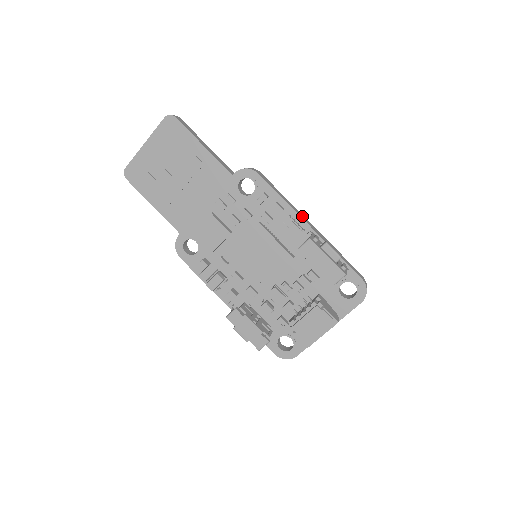
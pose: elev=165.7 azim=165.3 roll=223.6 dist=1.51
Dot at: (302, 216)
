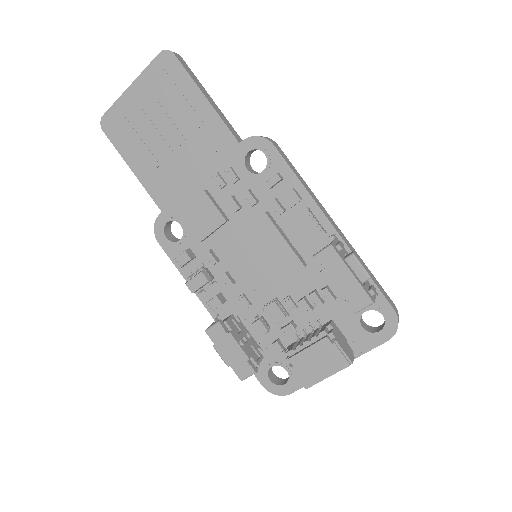
Dot at: (325, 212)
